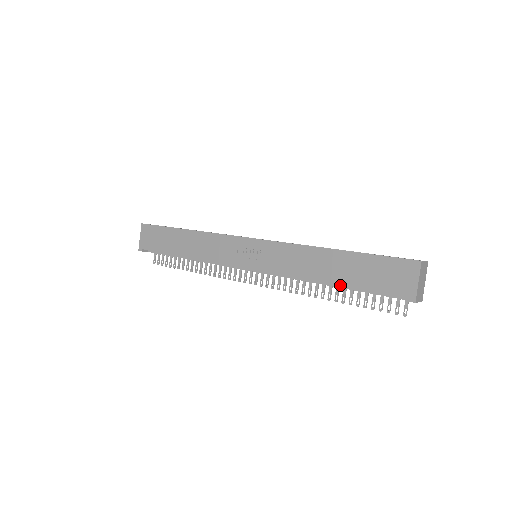
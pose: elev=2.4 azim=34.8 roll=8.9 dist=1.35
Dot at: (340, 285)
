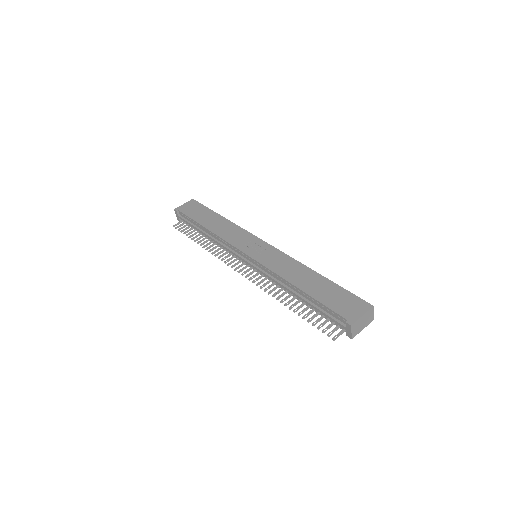
Dot at: (305, 292)
